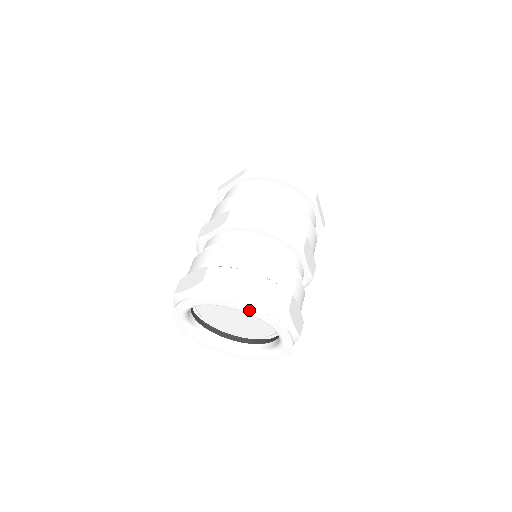
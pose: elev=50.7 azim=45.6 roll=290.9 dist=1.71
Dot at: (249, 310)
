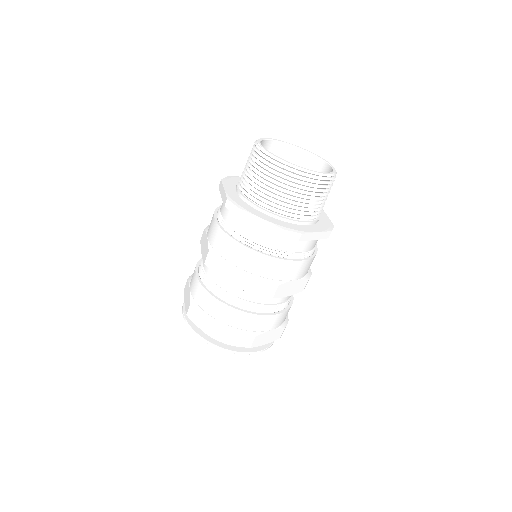
Dot at: (217, 346)
